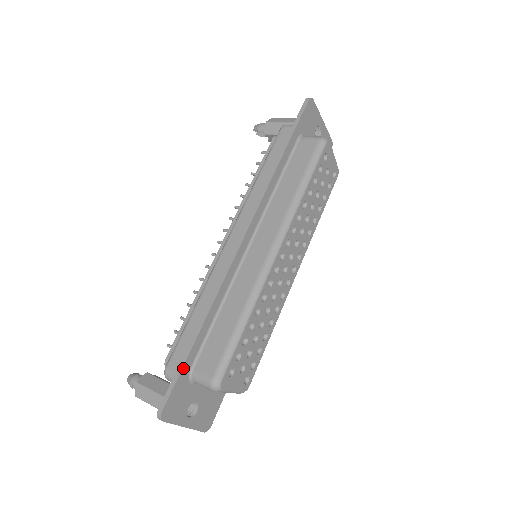
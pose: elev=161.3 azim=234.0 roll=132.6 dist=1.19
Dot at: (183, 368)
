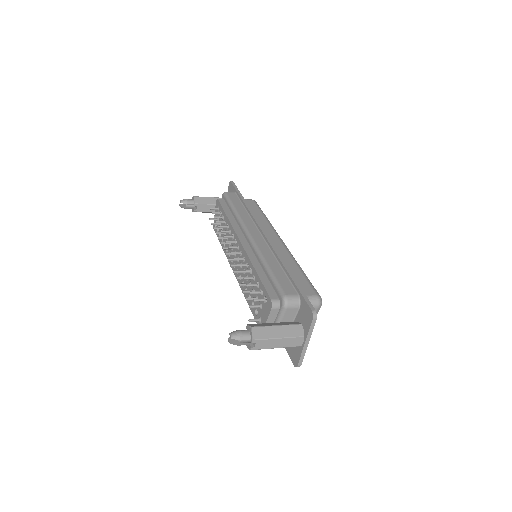
Dot at: (301, 289)
